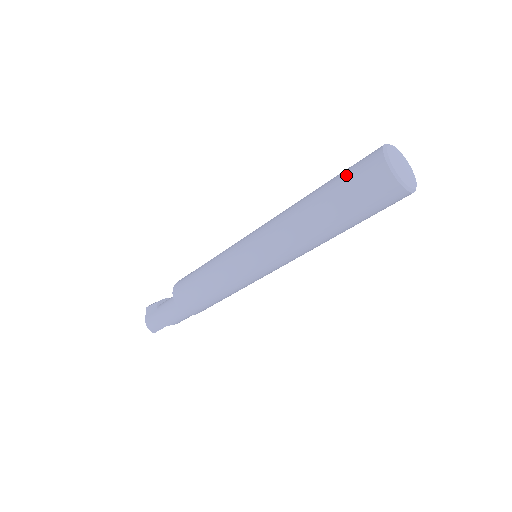
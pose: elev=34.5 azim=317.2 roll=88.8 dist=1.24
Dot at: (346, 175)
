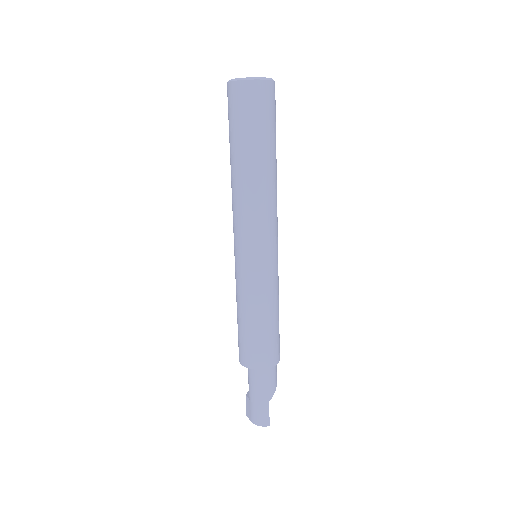
Dot at: (229, 123)
